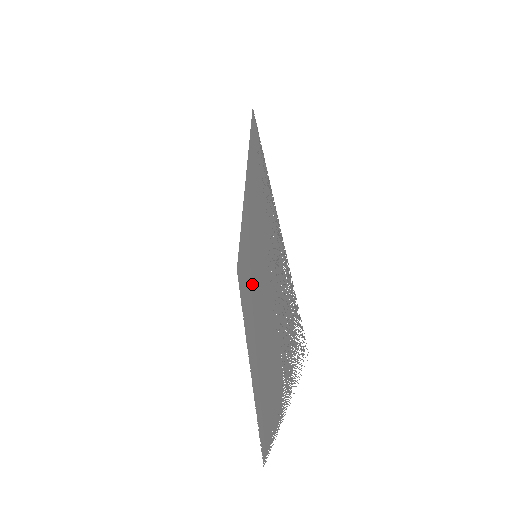
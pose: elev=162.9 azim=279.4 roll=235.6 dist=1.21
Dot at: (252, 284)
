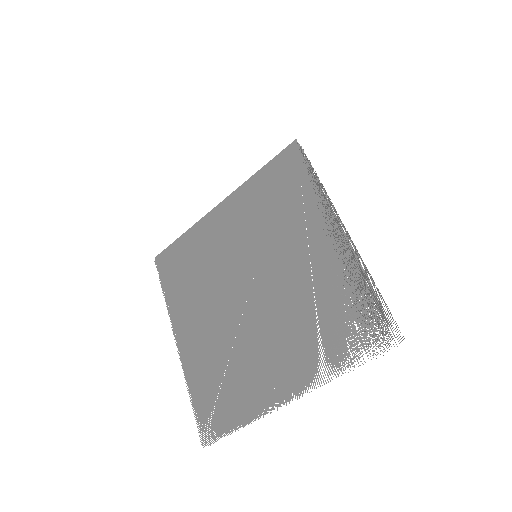
Dot at: (229, 278)
